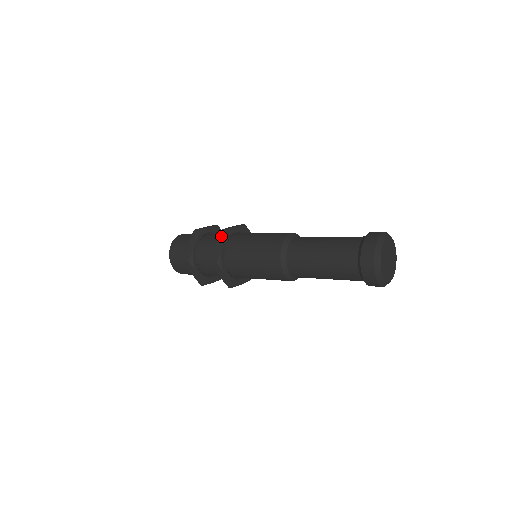
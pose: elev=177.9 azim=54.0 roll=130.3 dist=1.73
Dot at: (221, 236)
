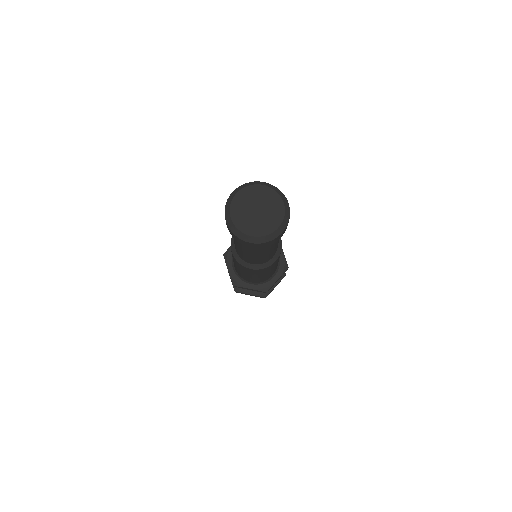
Dot at: (225, 261)
